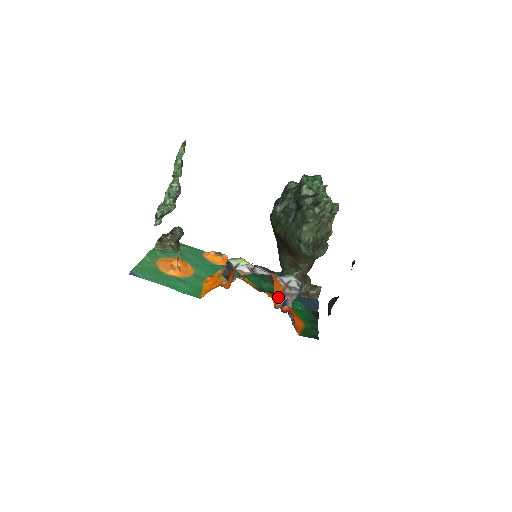
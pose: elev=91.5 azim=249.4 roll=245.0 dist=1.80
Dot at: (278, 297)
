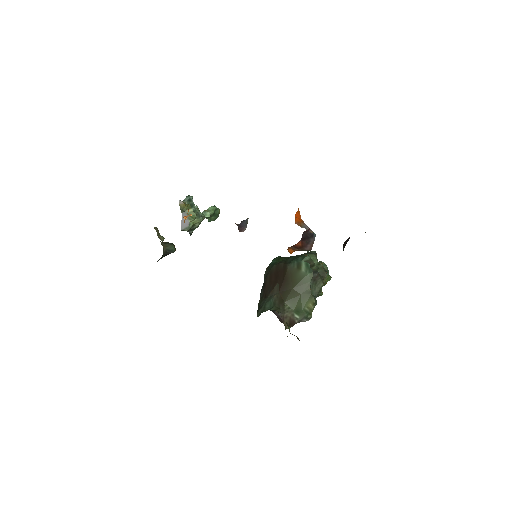
Dot at: (298, 220)
